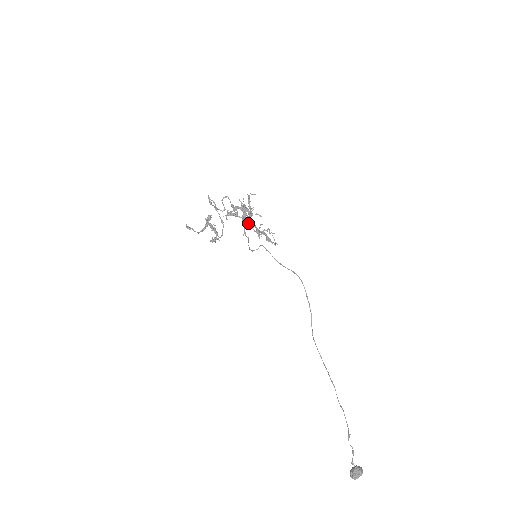
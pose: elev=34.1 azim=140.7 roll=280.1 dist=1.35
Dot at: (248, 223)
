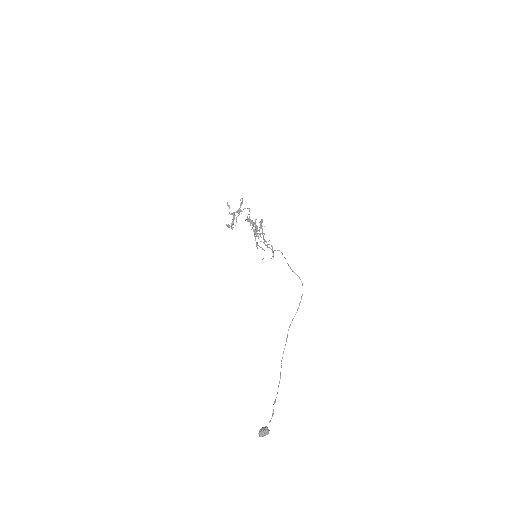
Dot at: occluded
